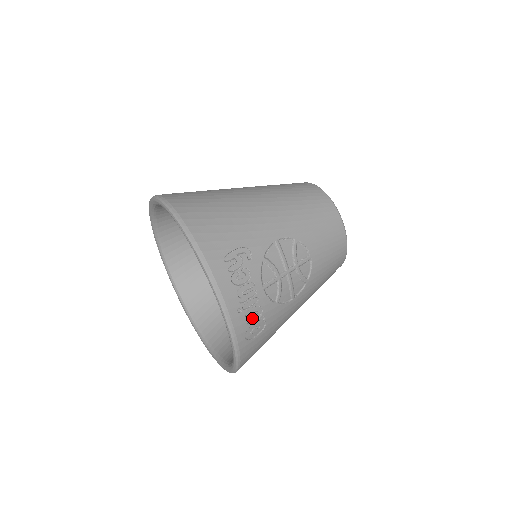
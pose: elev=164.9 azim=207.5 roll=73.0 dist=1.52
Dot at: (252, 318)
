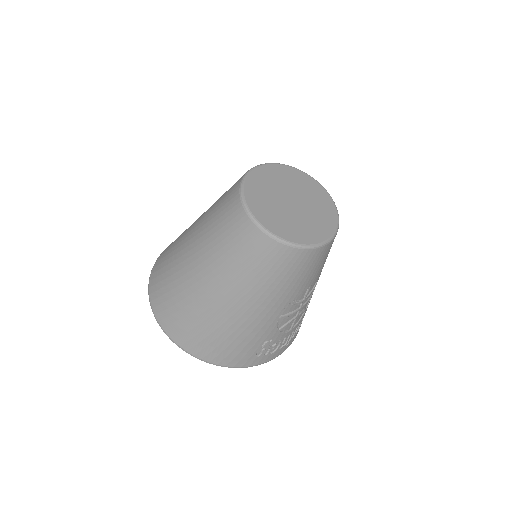
Dot at: (296, 330)
